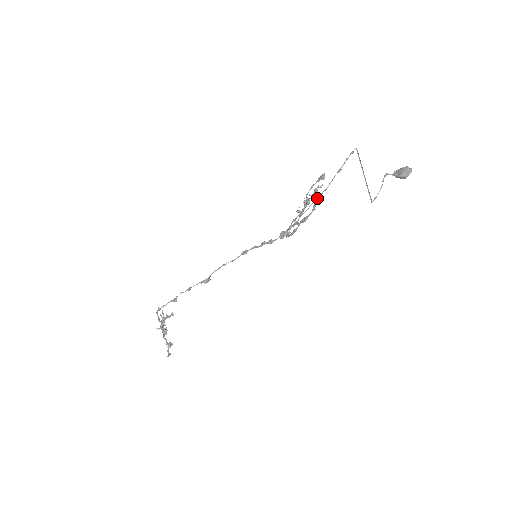
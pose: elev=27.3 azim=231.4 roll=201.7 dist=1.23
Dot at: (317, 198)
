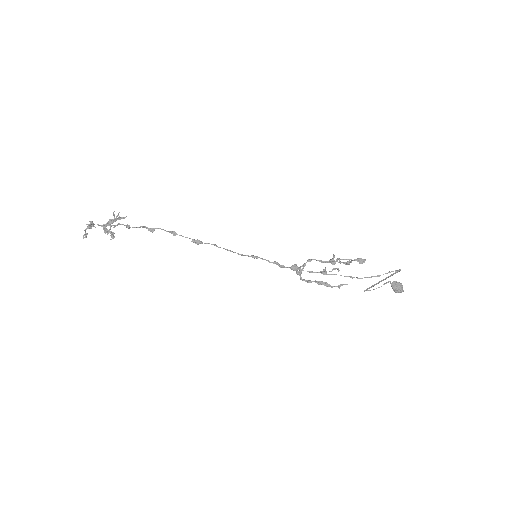
Dot at: (346, 276)
